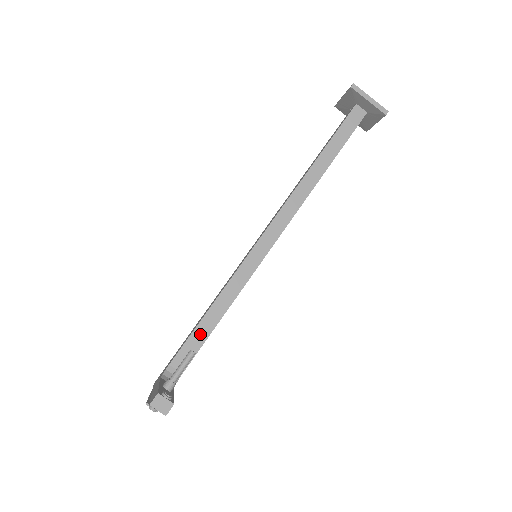
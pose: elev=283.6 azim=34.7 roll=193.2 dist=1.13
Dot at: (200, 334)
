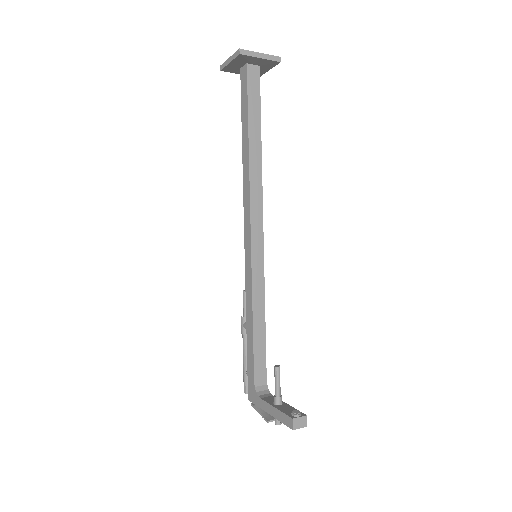
Dot at: (259, 344)
